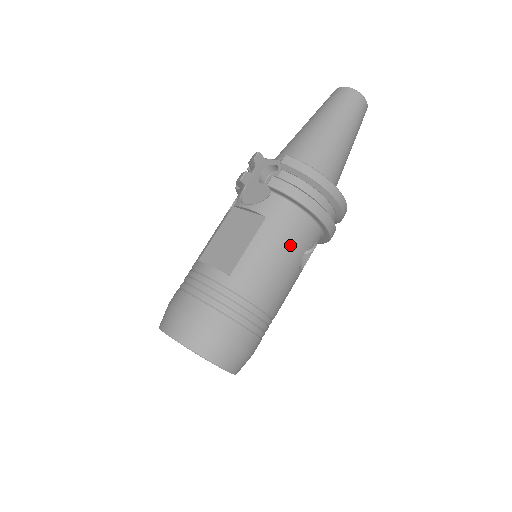
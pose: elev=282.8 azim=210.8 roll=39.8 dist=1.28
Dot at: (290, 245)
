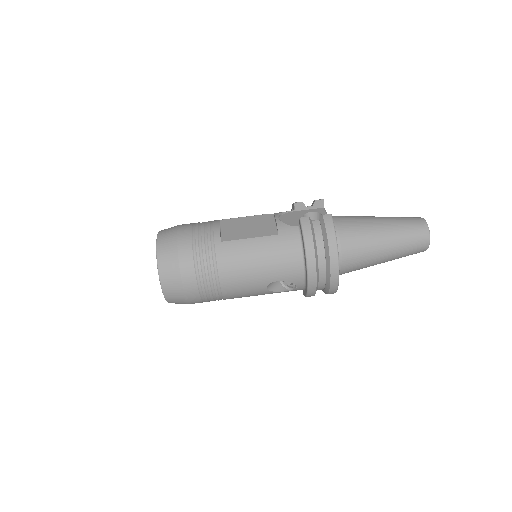
Dot at: (274, 265)
